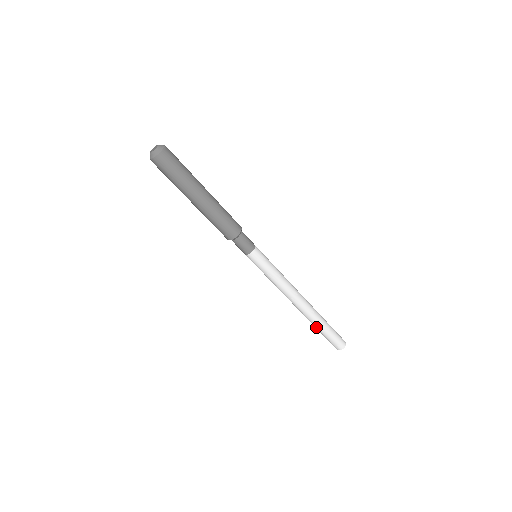
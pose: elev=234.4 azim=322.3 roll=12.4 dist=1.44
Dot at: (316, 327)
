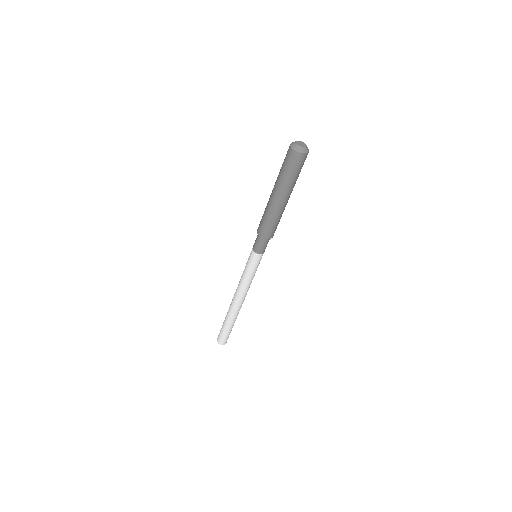
Dot at: (226, 321)
